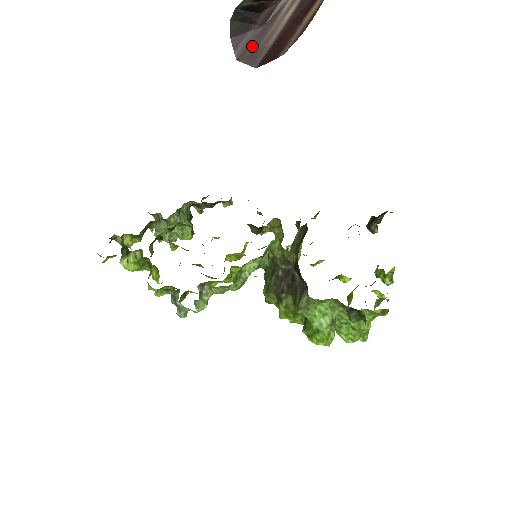
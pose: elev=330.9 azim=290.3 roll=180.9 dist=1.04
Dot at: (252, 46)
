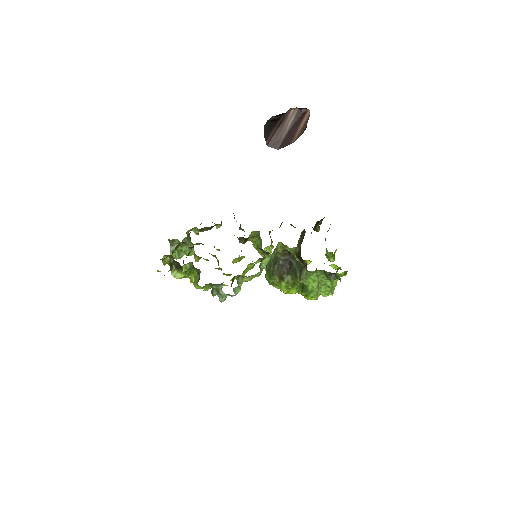
Dot at: (274, 138)
